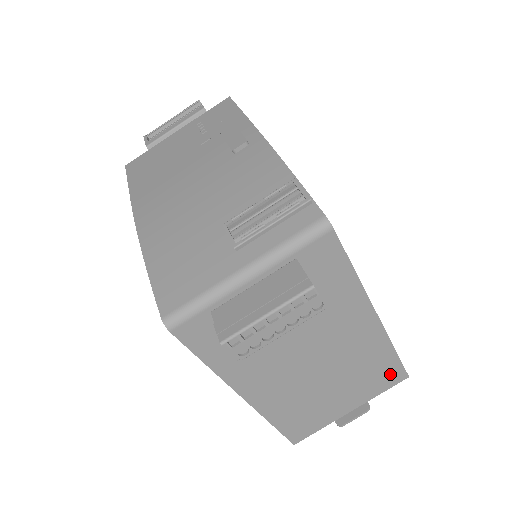
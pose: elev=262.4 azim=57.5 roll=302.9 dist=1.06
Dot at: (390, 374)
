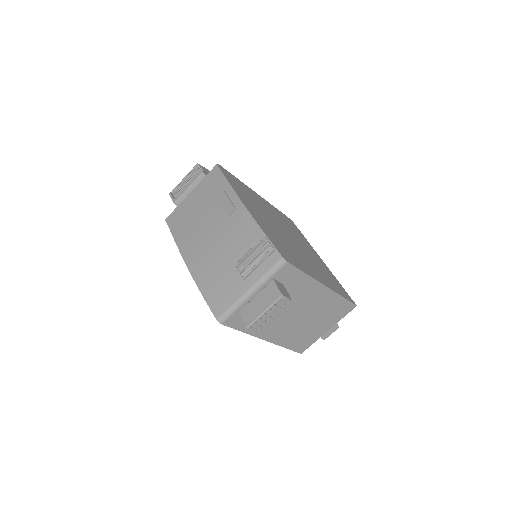
Dot at: (345, 308)
